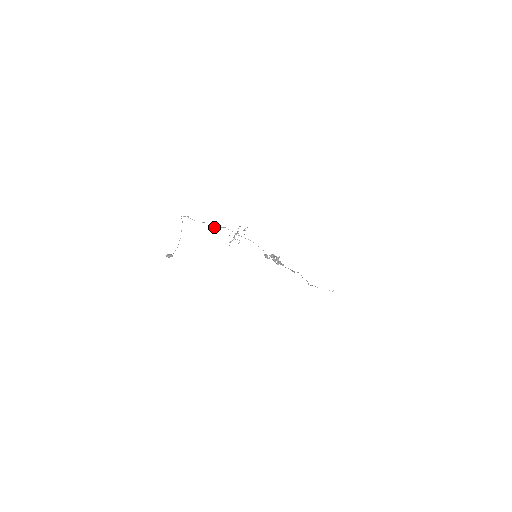
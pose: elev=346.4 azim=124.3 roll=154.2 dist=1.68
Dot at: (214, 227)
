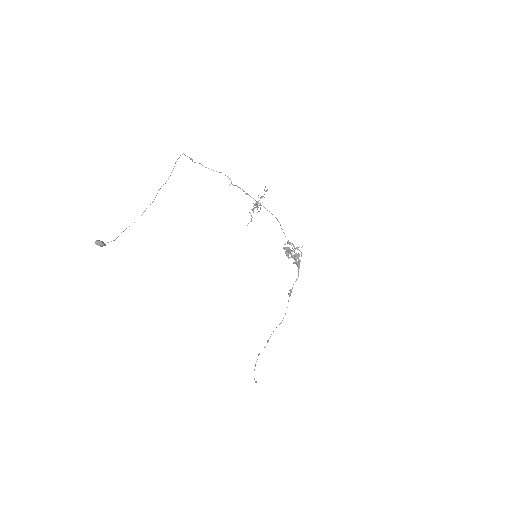
Dot at: (231, 182)
